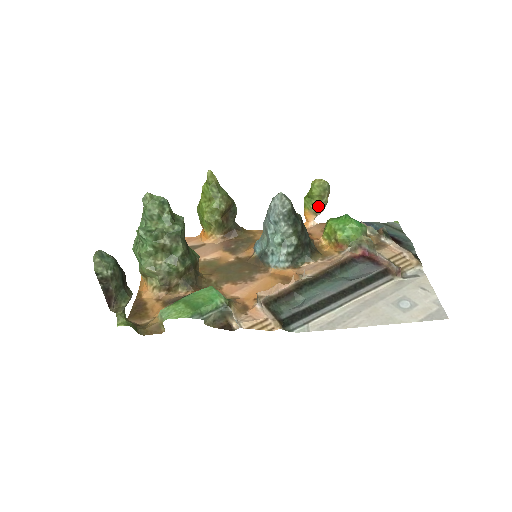
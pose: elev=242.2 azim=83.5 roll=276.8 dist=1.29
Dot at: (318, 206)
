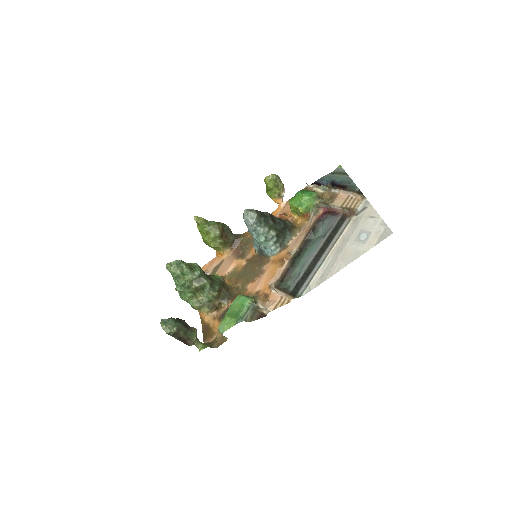
Dot at: (279, 192)
